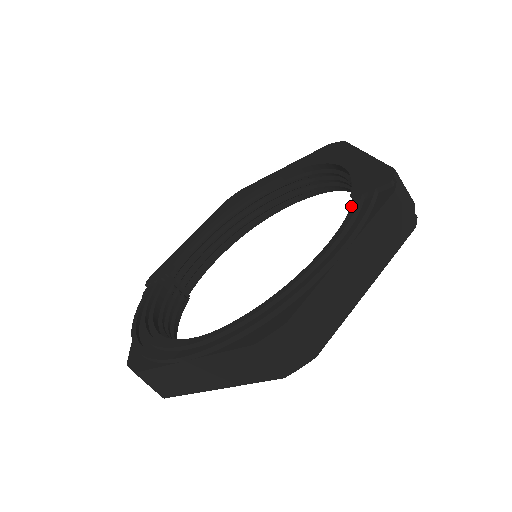
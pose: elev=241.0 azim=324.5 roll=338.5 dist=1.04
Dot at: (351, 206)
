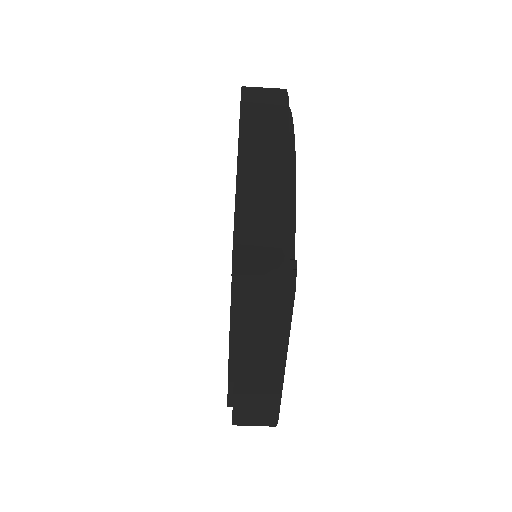
Dot at: occluded
